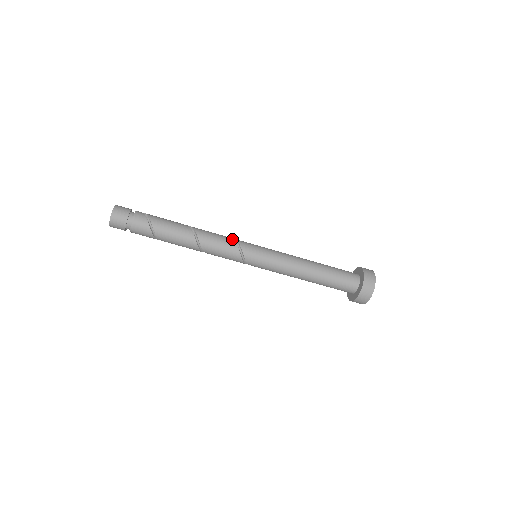
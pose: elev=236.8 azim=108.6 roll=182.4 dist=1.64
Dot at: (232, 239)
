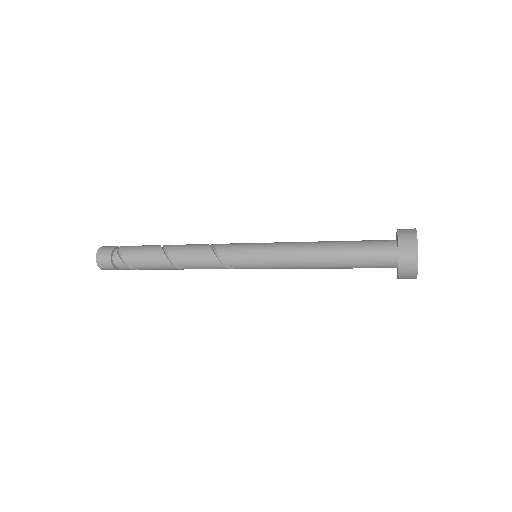
Dot at: (219, 264)
